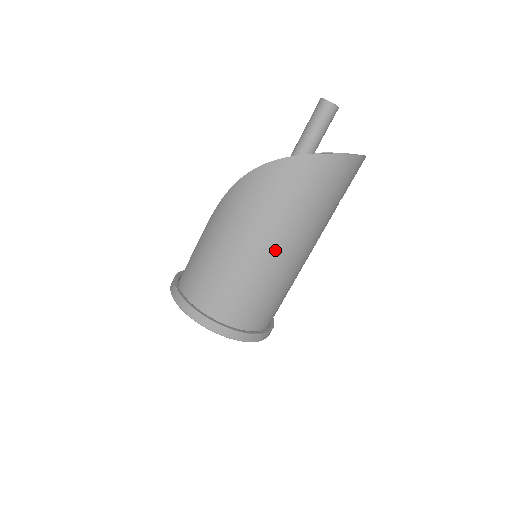
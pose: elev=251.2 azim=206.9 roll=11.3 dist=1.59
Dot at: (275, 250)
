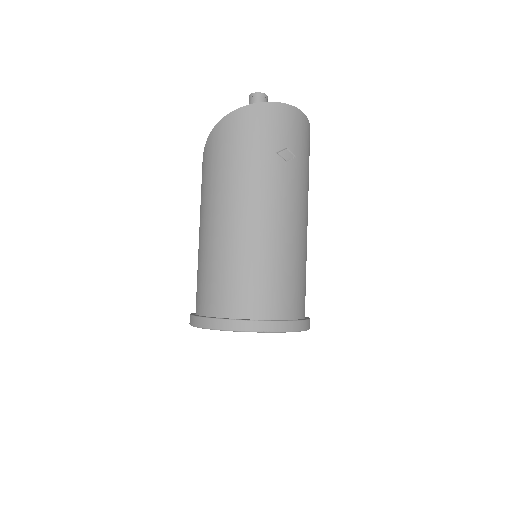
Dot at: (220, 220)
